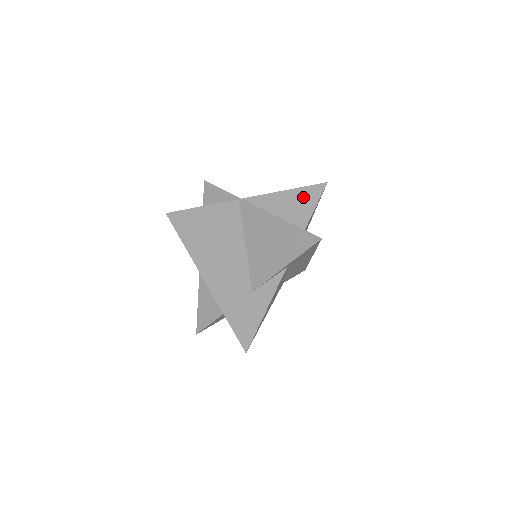
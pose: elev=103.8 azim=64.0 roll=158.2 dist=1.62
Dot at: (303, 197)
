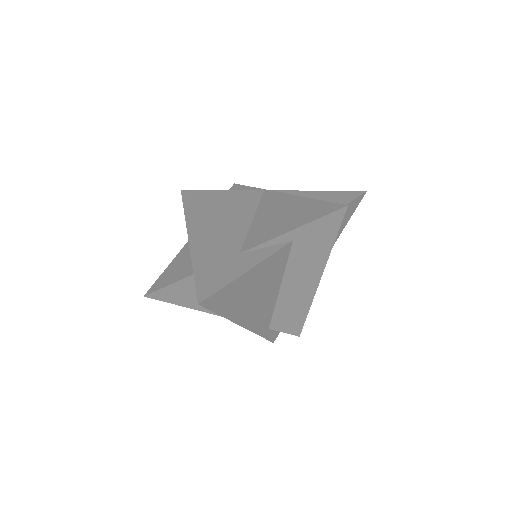
Dot at: (335, 196)
